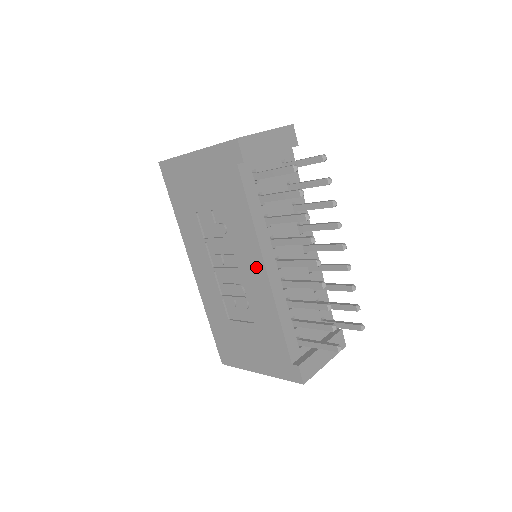
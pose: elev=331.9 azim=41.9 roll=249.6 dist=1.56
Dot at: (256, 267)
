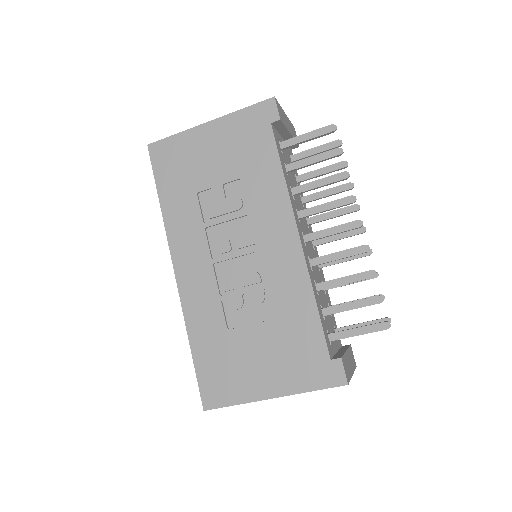
Dot at: (285, 238)
